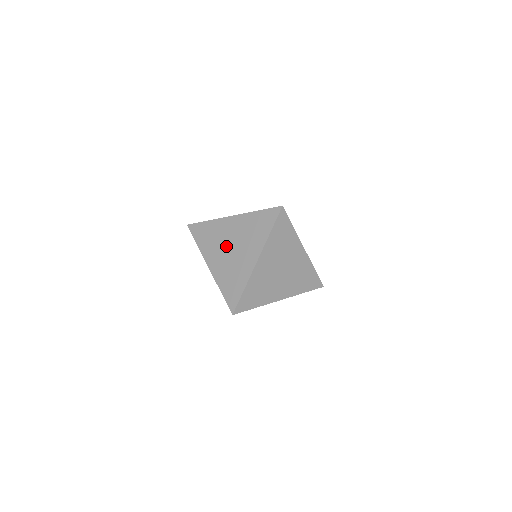
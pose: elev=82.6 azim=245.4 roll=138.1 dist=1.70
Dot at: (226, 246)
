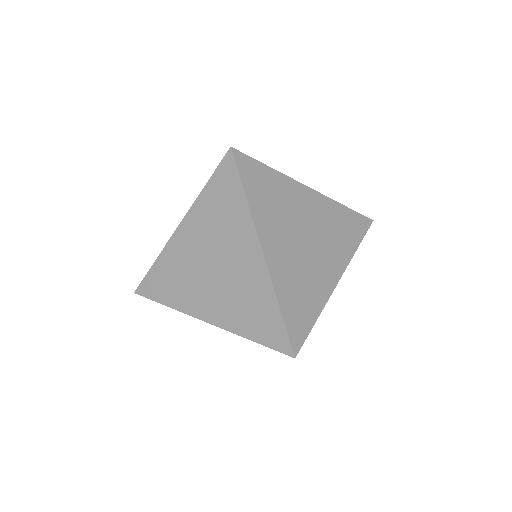
Dot at: (298, 231)
